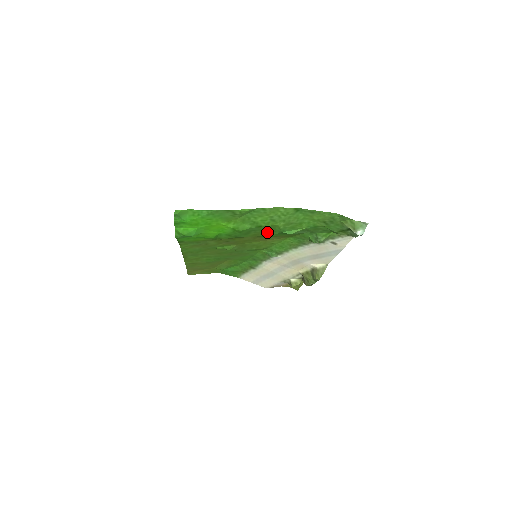
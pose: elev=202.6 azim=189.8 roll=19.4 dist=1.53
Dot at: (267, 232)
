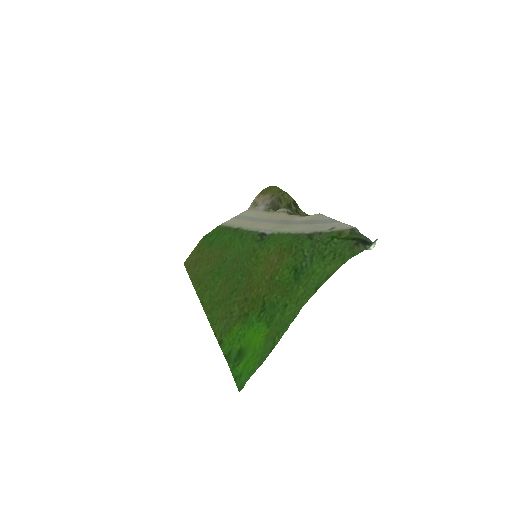
Dot at: (283, 286)
